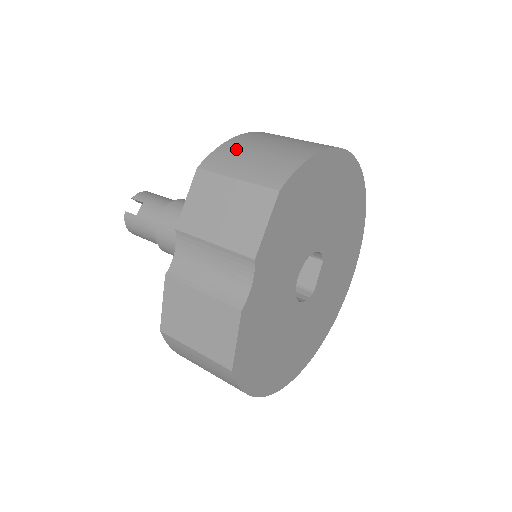
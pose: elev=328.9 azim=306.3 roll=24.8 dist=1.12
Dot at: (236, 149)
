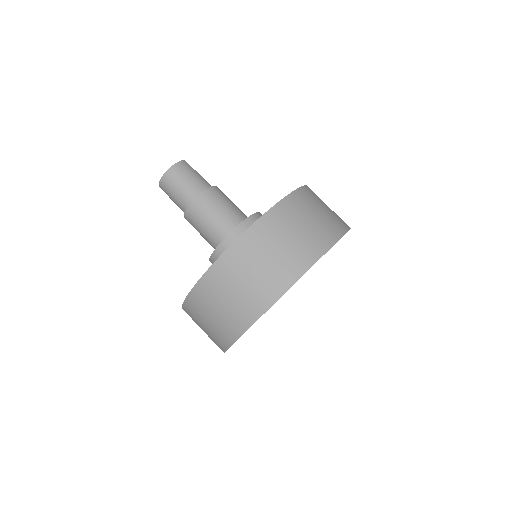
Dot at: (192, 313)
